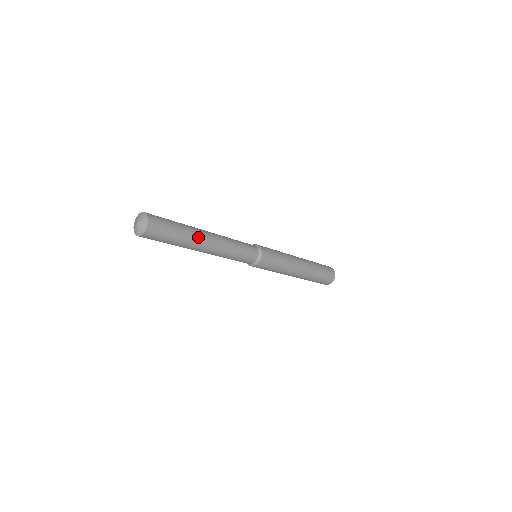
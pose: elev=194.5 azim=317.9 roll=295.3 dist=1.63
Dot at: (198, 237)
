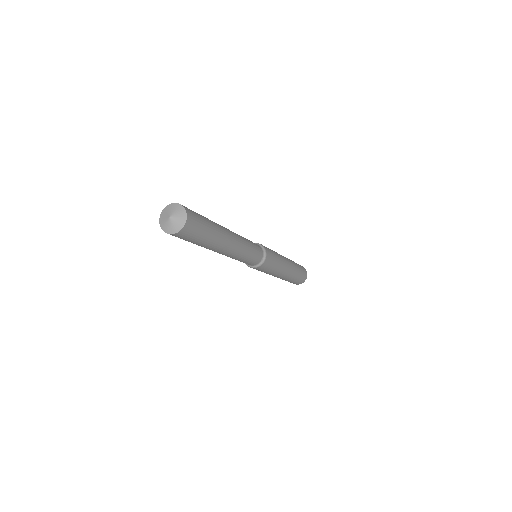
Dot at: (217, 247)
